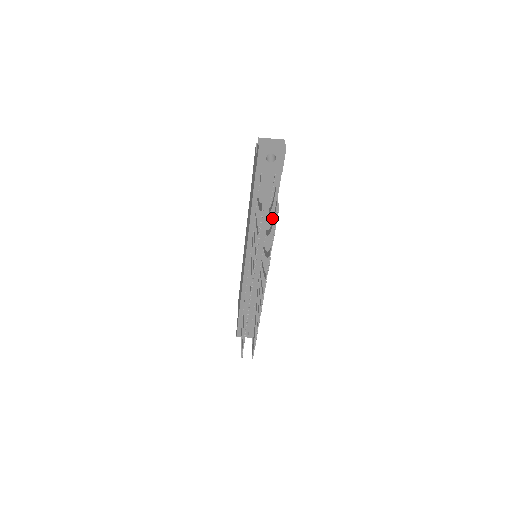
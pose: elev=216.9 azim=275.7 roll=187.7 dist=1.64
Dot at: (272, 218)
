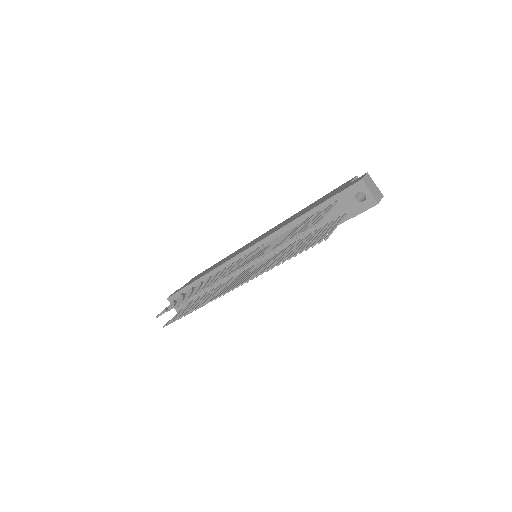
Dot at: (310, 240)
